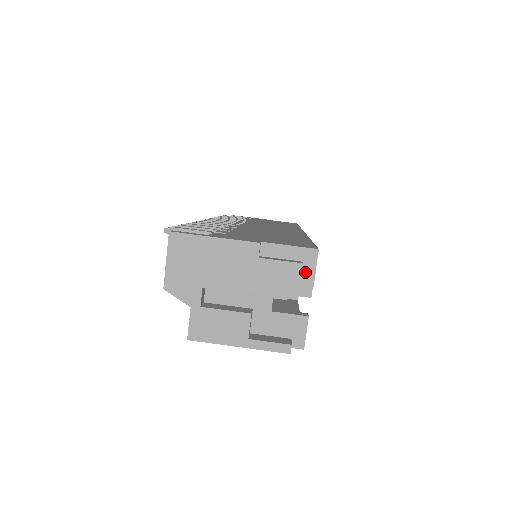
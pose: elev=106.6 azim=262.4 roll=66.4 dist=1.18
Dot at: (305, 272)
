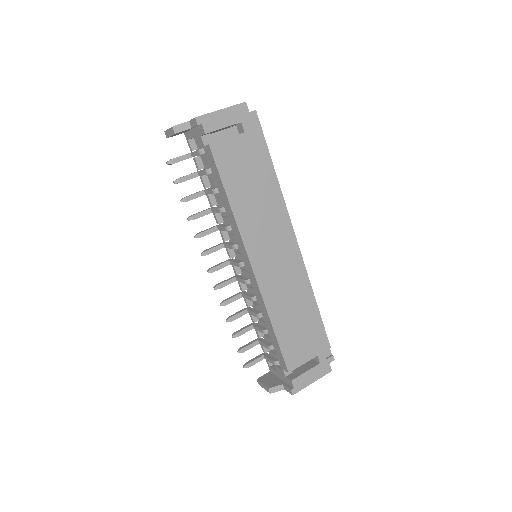
Dot at: occluded
